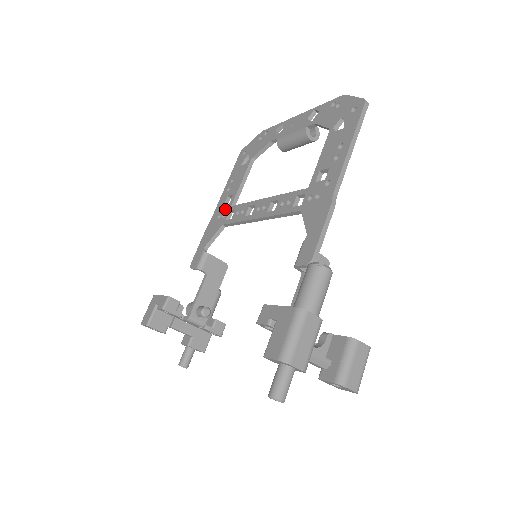
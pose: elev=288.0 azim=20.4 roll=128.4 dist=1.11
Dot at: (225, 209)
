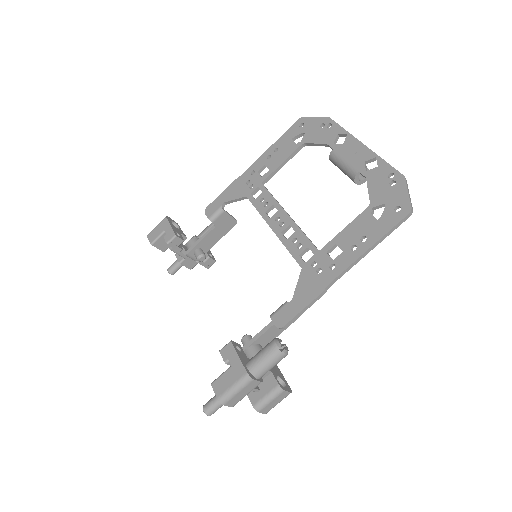
Dot at: (256, 180)
